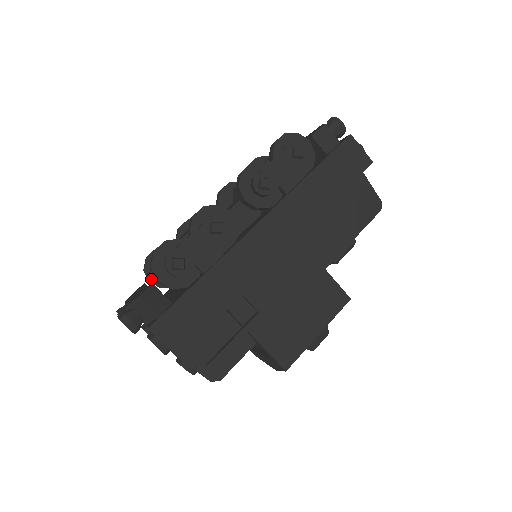
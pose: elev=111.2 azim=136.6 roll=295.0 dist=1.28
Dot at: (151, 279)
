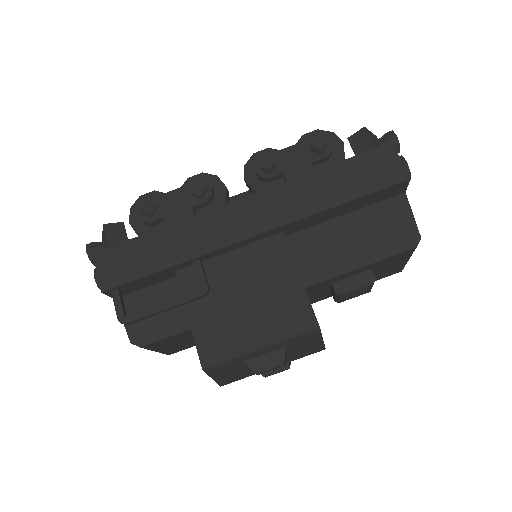
Dot at: occluded
